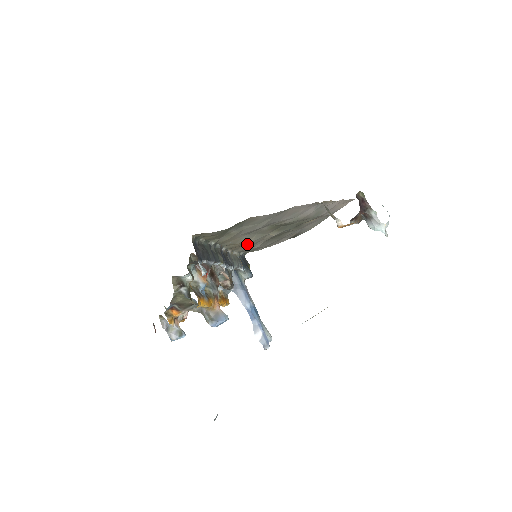
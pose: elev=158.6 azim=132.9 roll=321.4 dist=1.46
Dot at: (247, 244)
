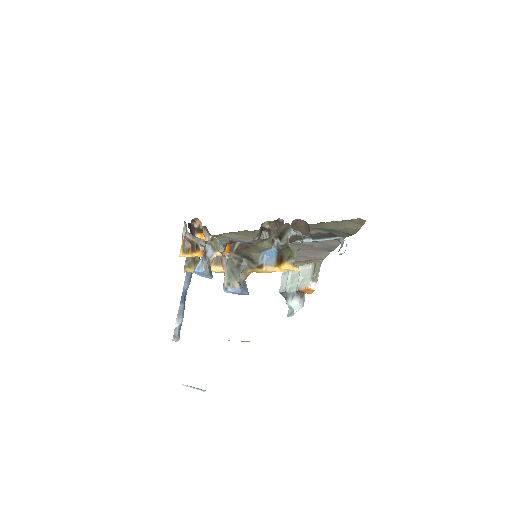
Dot at: (247, 238)
